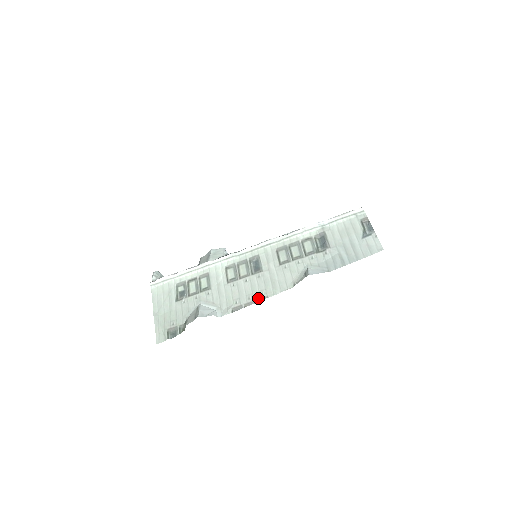
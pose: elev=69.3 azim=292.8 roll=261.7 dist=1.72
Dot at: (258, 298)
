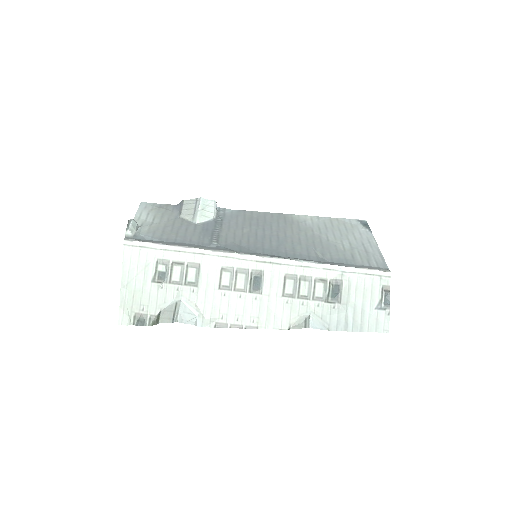
Dot at: (247, 324)
